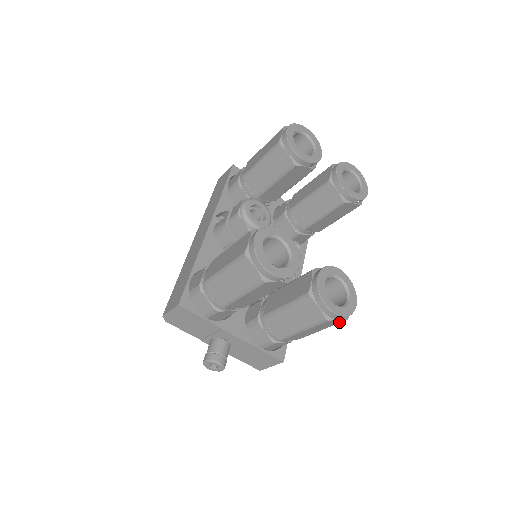
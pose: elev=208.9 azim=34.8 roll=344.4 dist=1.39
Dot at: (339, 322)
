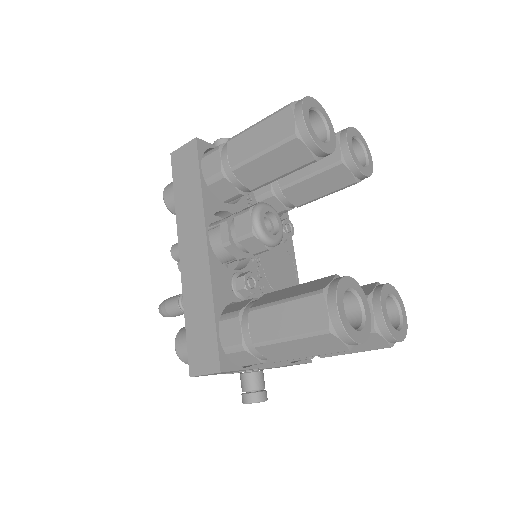
Dot at: occluded
